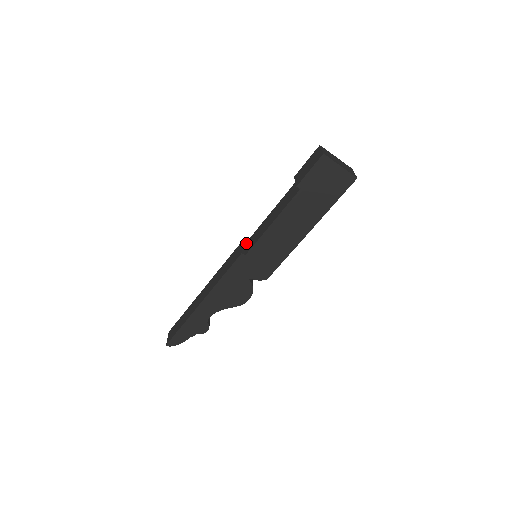
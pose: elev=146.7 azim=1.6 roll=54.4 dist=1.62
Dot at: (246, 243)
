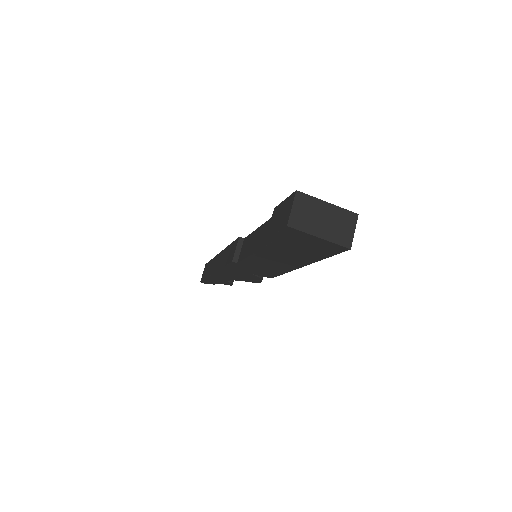
Dot at: (244, 240)
